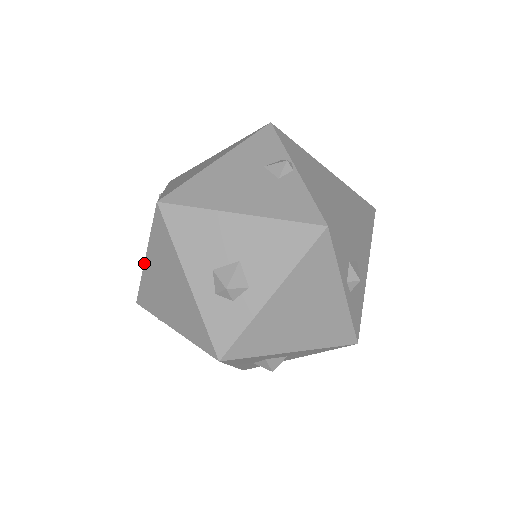
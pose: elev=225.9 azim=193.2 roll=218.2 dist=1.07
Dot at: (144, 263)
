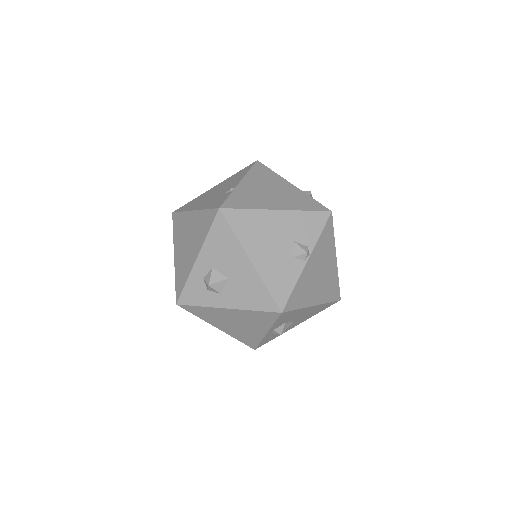
Dot at: (191, 211)
